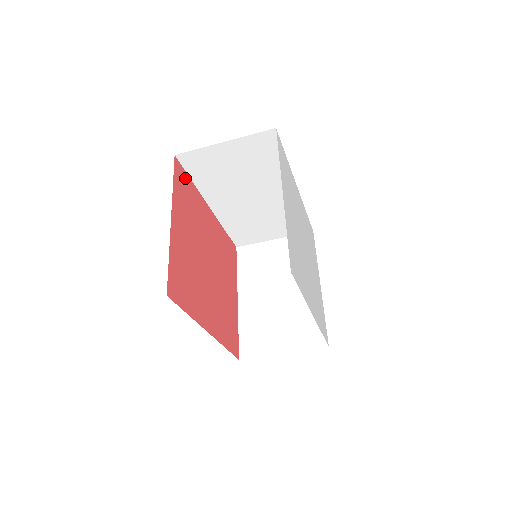
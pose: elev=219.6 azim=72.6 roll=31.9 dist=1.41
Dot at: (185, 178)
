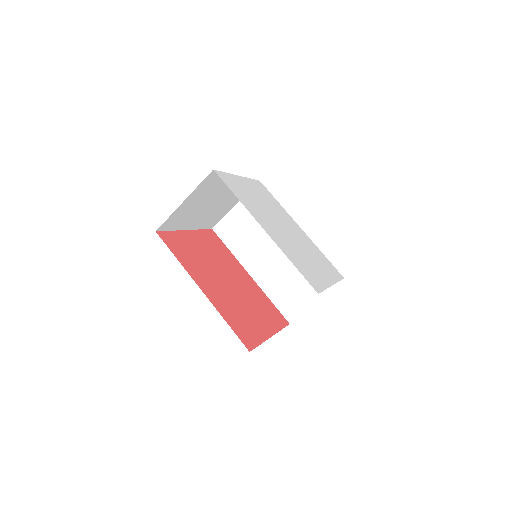
Dot at: (220, 242)
